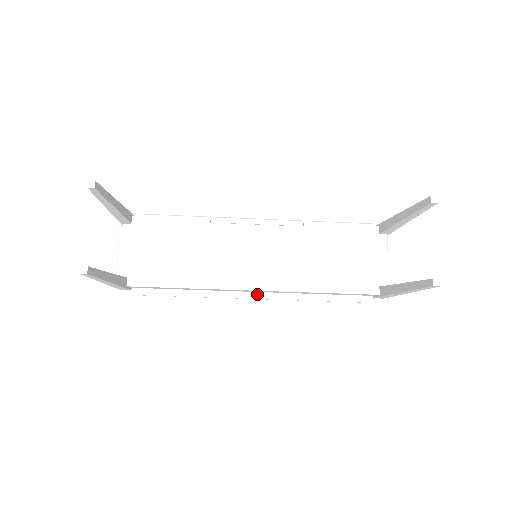
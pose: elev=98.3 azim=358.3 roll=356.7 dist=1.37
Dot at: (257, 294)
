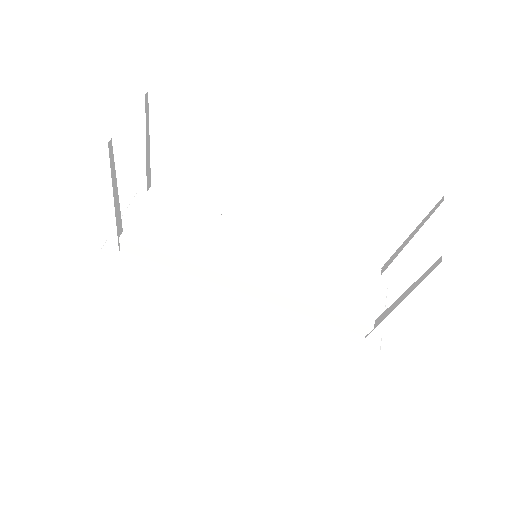
Dot at: (245, 296)
